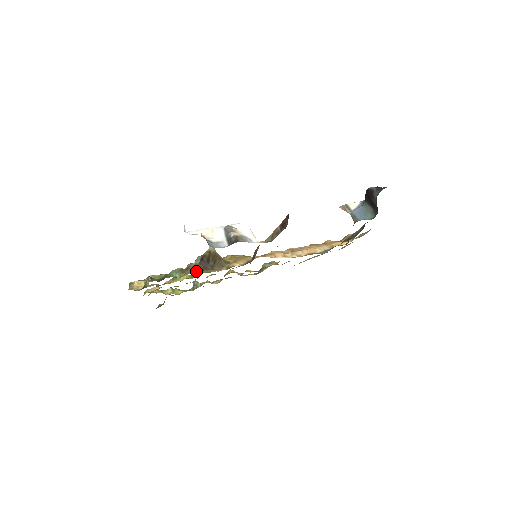
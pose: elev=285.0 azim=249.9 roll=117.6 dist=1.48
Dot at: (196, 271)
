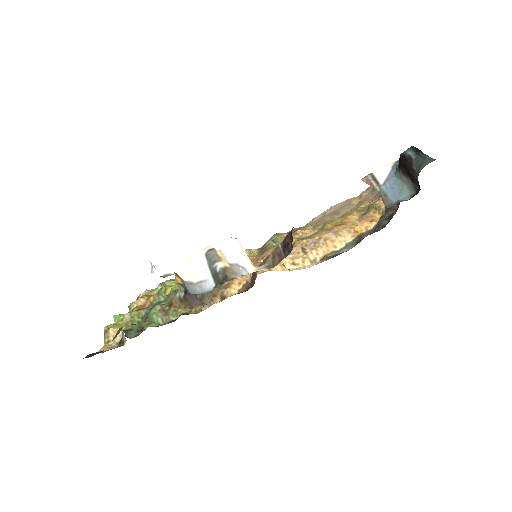
Dot at: (181, 313)
